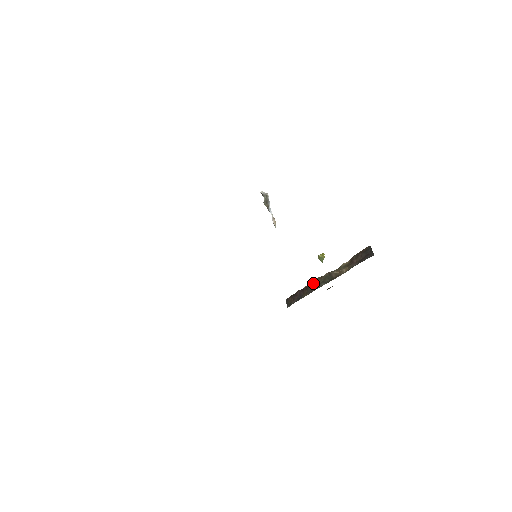
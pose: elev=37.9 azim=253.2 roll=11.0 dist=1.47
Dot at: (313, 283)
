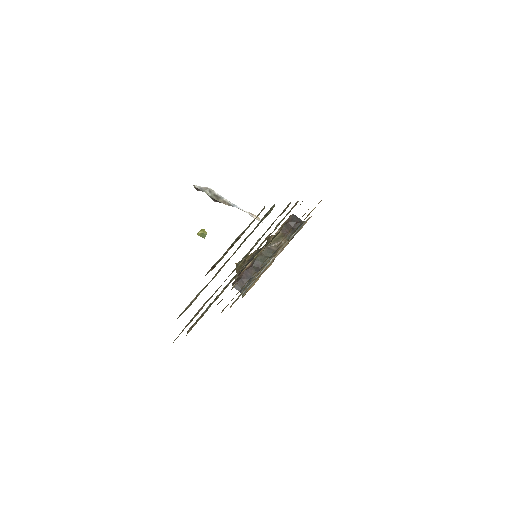
Dot at: (256, 261)
